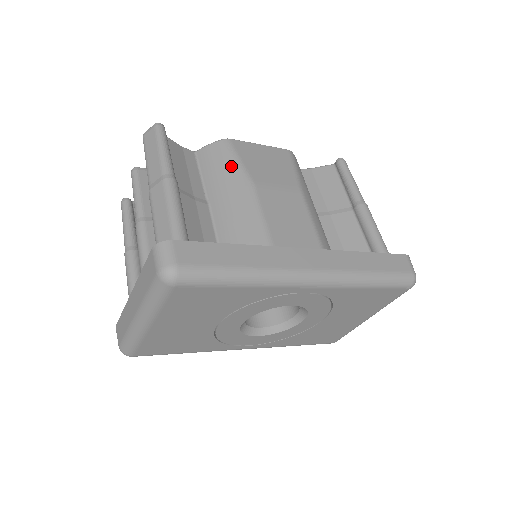
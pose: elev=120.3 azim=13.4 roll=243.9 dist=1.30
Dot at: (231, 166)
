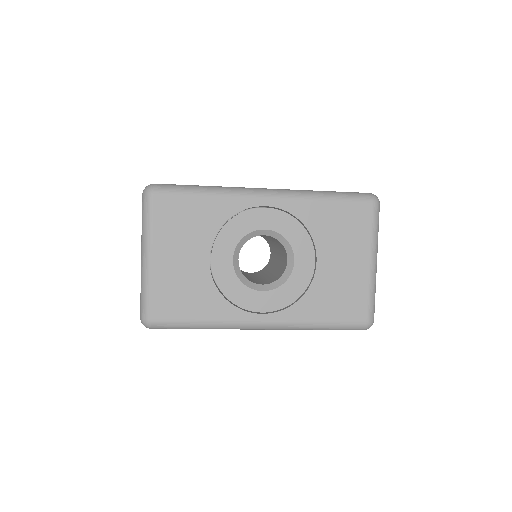
Dot at: occluded
